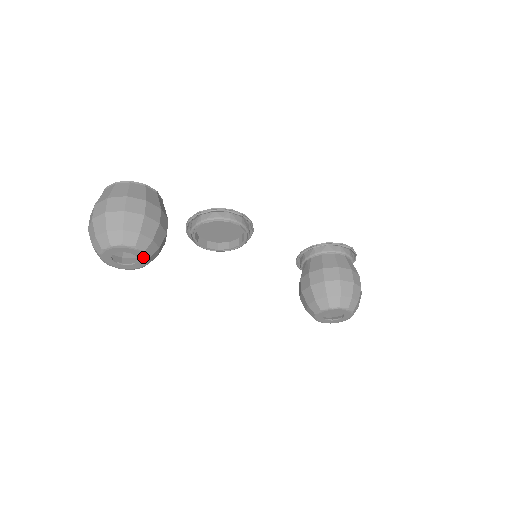
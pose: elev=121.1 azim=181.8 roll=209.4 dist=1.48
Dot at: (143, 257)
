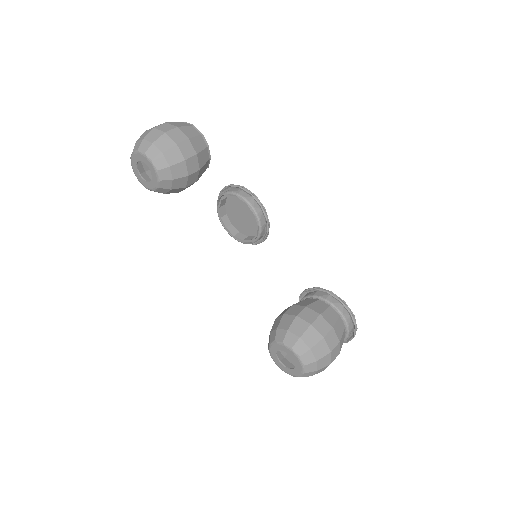
Dot at: (155, 177)
